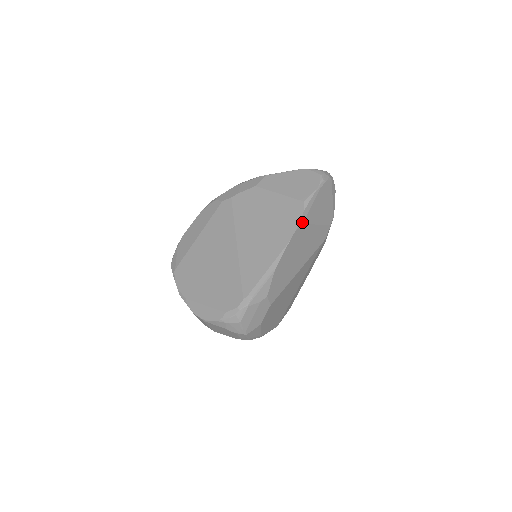
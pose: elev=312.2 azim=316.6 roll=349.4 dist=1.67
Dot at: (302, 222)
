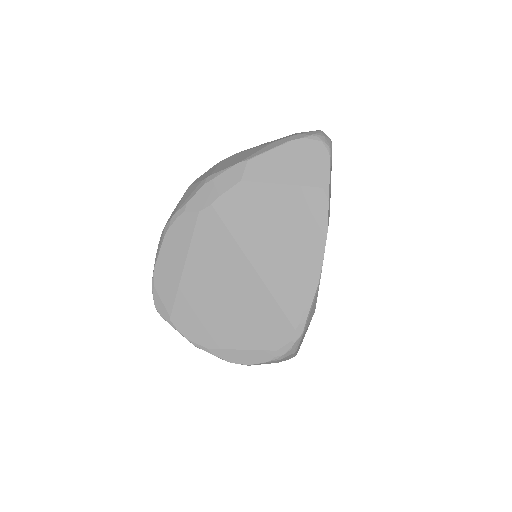
Dot at: (329, 214)
